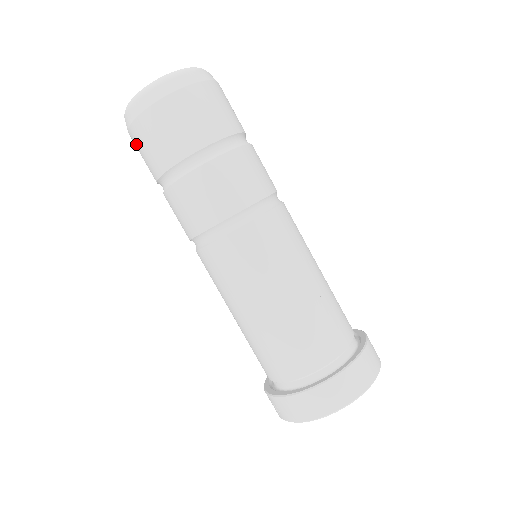
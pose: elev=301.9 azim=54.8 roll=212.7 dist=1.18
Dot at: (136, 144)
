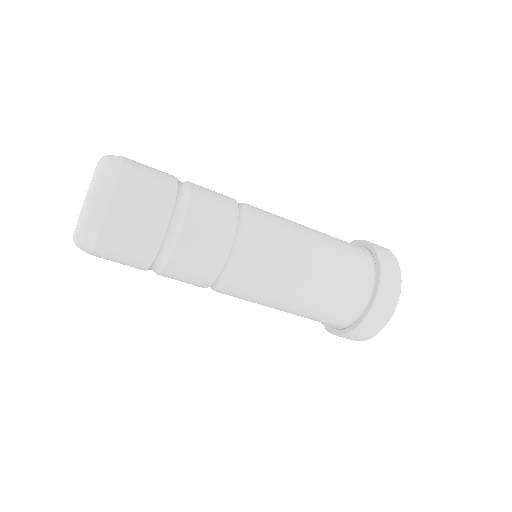
Dot at: (106, 259)
